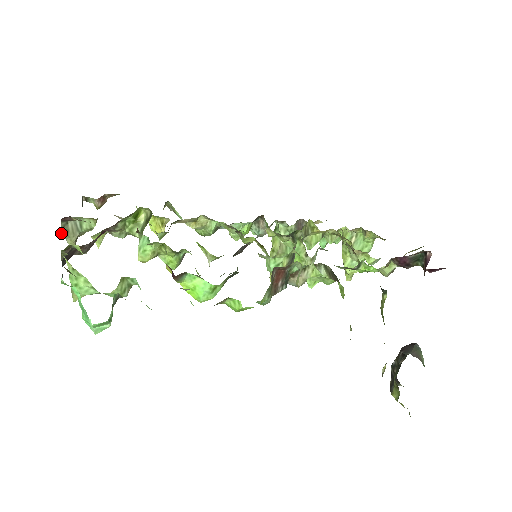
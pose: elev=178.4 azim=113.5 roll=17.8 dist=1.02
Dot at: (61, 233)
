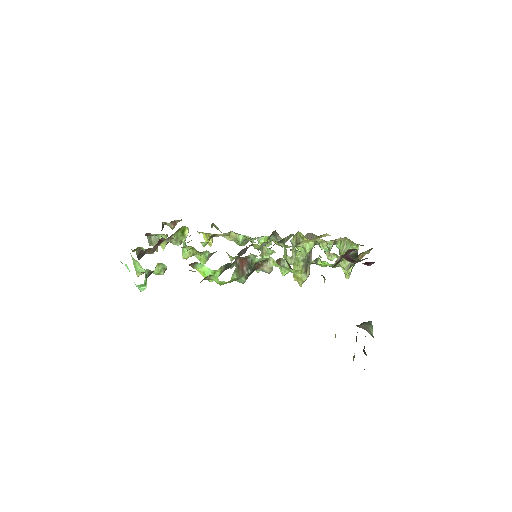
Dot at: occluded
